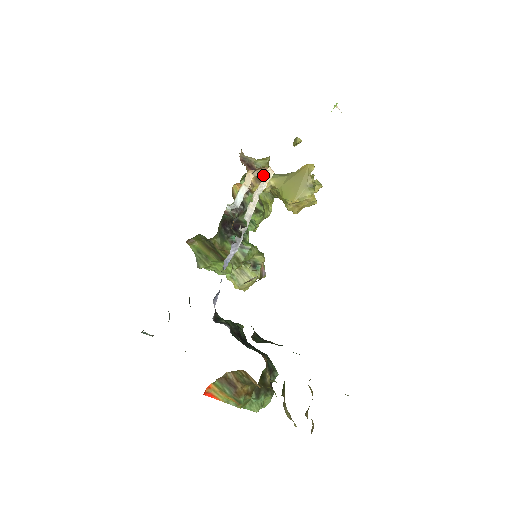
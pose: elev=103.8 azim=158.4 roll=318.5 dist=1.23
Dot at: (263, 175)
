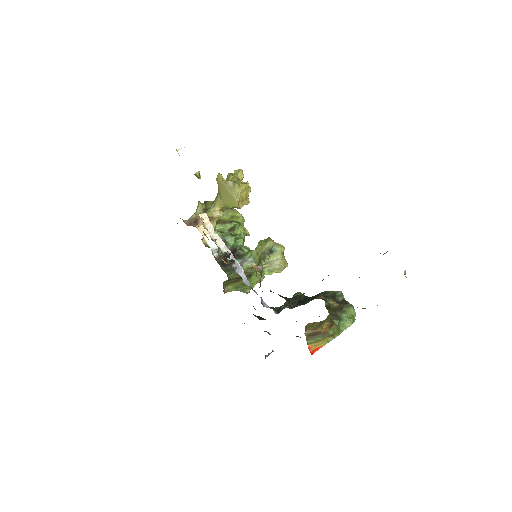
Dot at: (209, 212)
